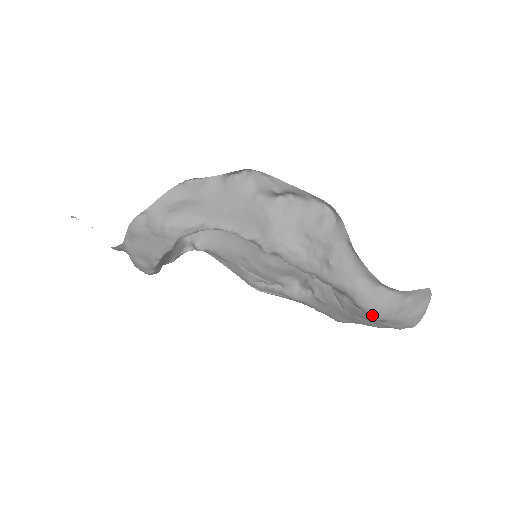
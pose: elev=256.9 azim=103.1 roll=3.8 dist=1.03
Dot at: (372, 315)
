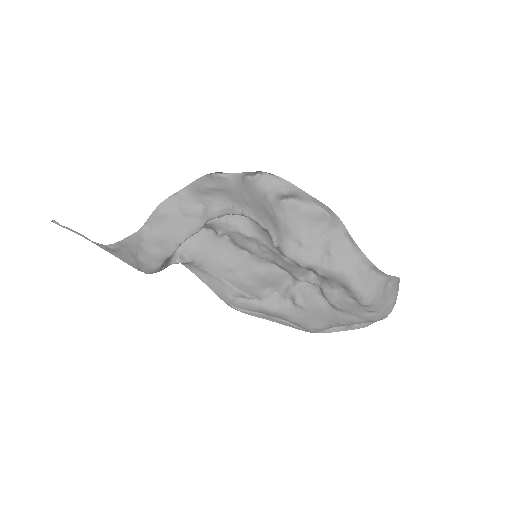
Dot at: (363, 299)
